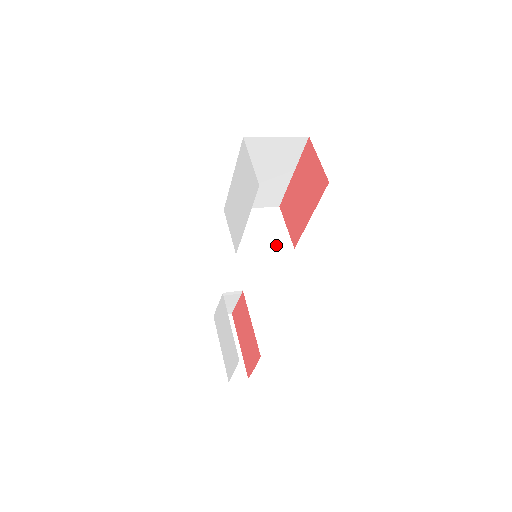
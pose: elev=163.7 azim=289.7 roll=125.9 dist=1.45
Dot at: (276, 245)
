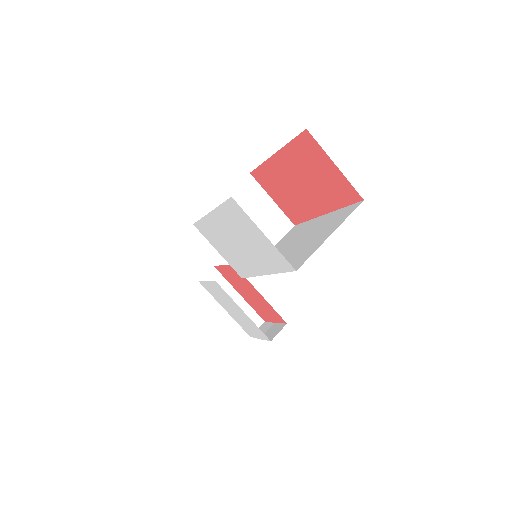
Dot at: (274, 234)
